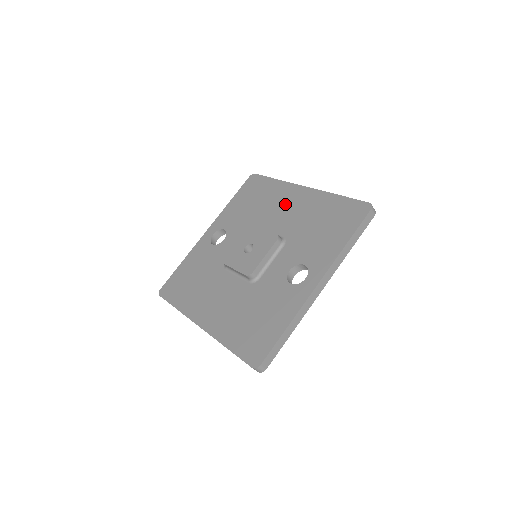
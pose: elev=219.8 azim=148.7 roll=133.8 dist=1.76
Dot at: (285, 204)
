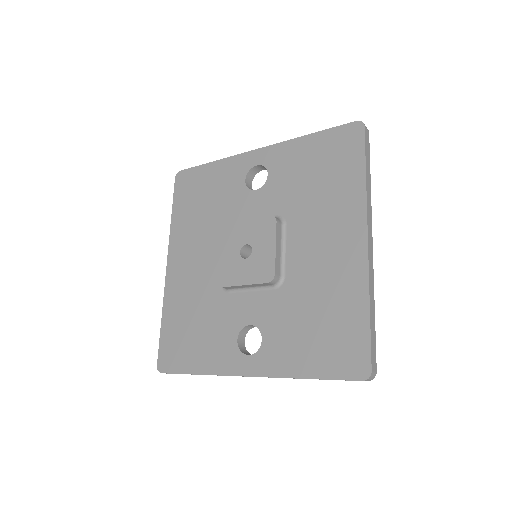
Dot at: (330, 234)
